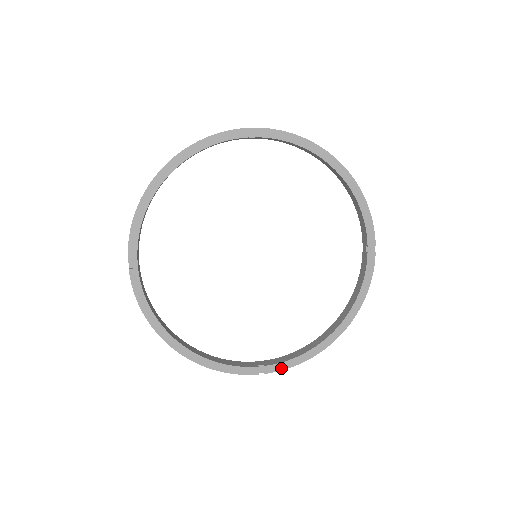
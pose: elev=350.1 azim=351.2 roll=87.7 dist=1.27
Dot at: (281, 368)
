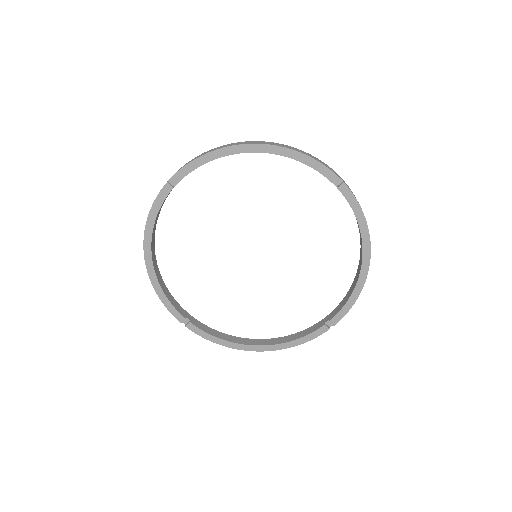
Dot at: (343, 314)
